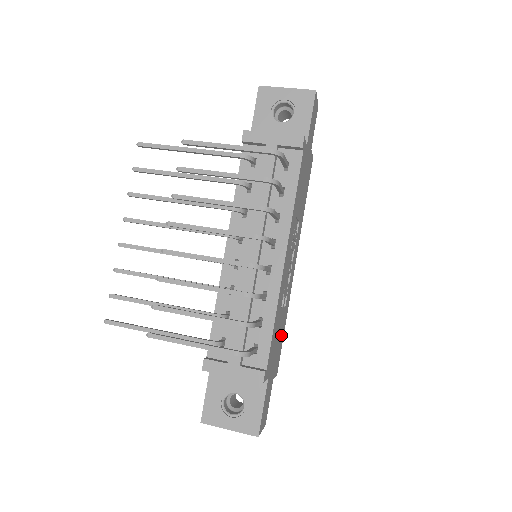
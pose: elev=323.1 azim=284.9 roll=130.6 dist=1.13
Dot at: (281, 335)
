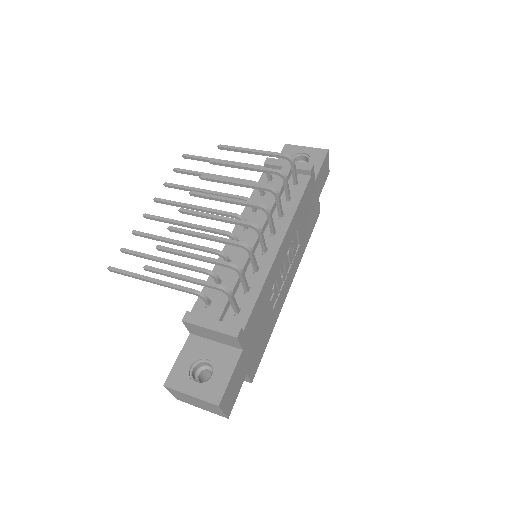
Dot at: (264, 337)
